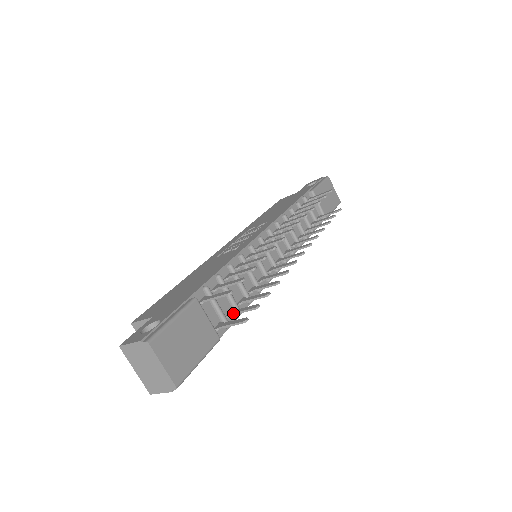
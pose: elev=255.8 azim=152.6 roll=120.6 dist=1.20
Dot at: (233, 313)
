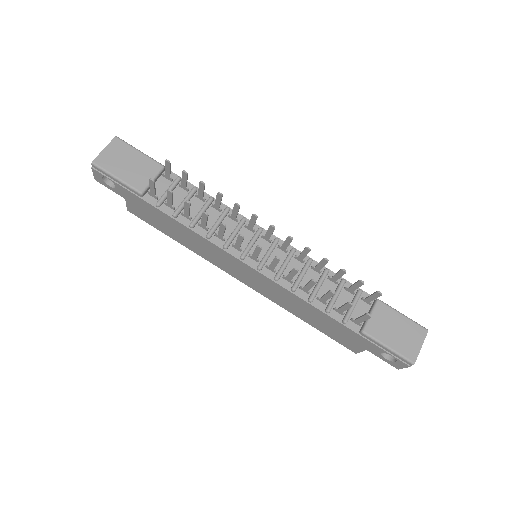
Dot at: (168, 201)
